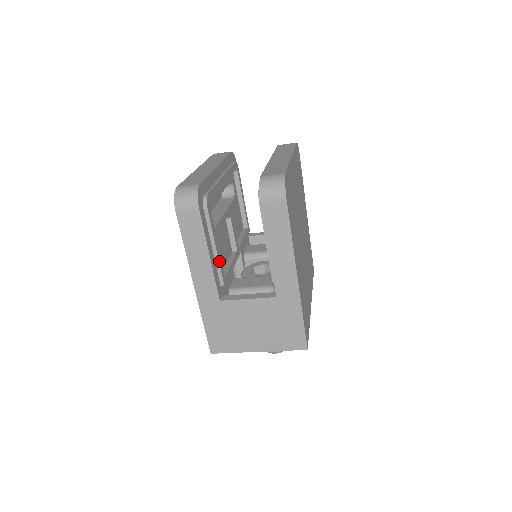
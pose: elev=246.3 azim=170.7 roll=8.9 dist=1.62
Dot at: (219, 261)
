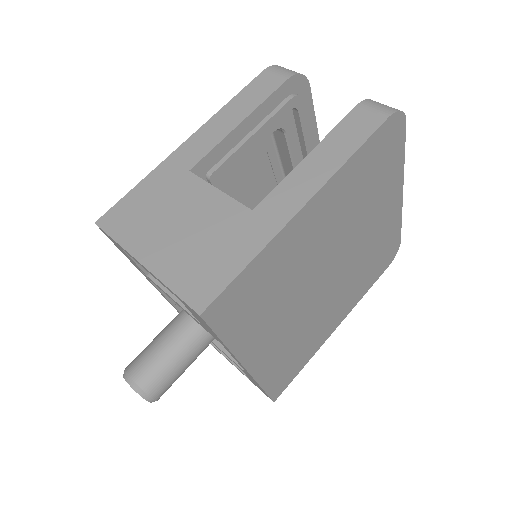
Dot at: (239, 150)
